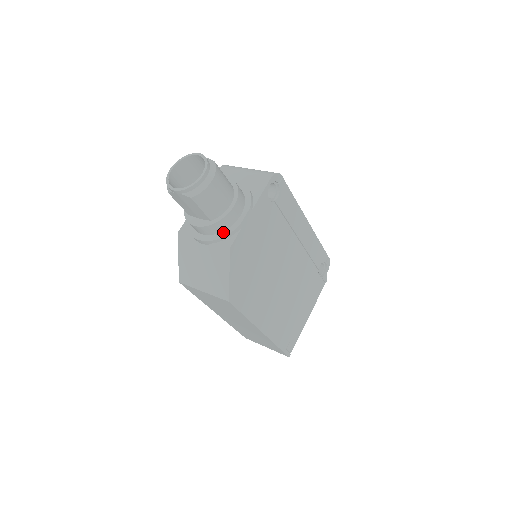
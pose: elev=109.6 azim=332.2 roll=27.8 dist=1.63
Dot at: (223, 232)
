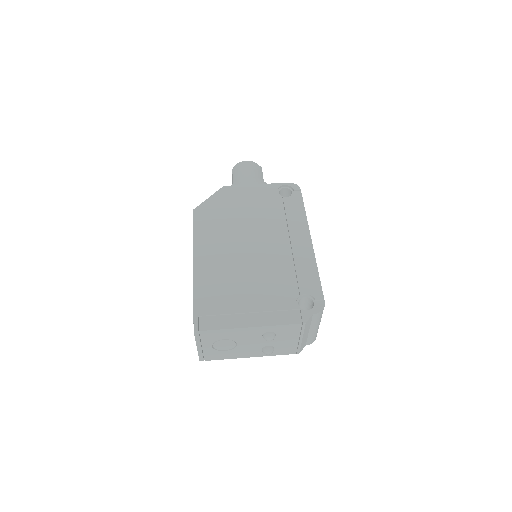
Dot at: occluded
